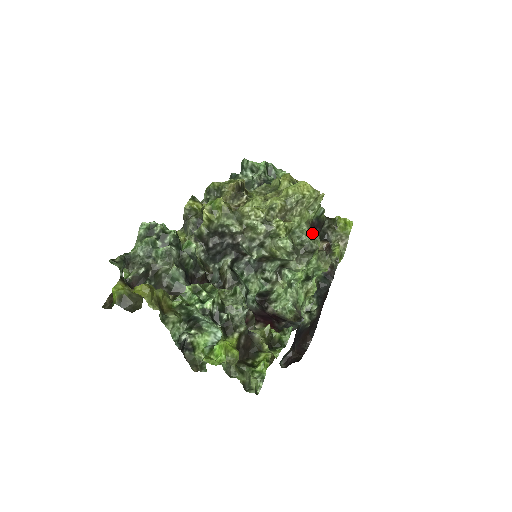
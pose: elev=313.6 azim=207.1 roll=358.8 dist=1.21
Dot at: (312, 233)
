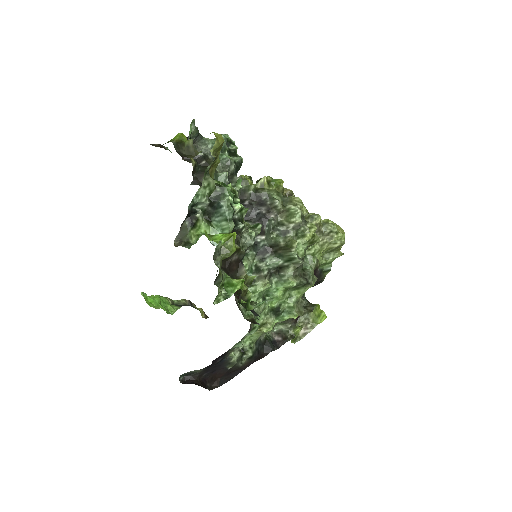
Dot at: occluded
